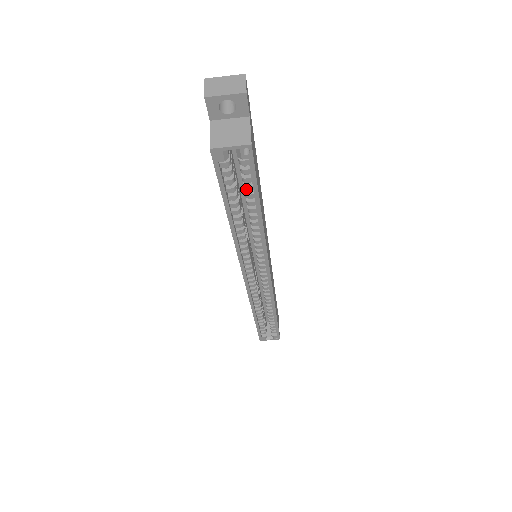
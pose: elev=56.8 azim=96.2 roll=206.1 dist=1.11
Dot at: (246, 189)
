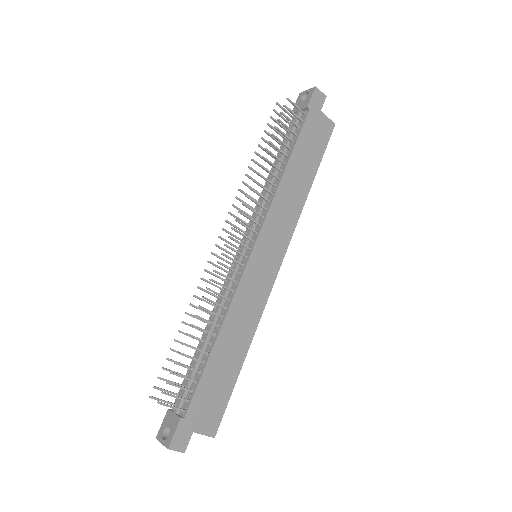
Dot at: occluded
